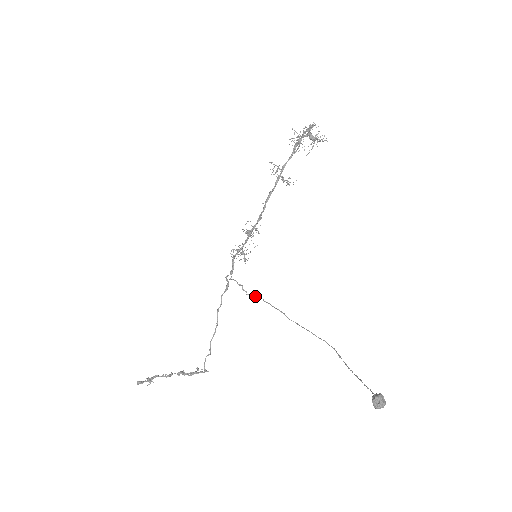
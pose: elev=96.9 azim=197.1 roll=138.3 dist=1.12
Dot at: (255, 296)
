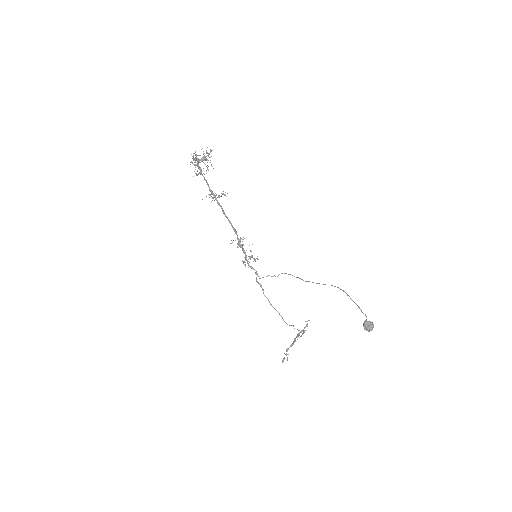
Dot at: occluded
